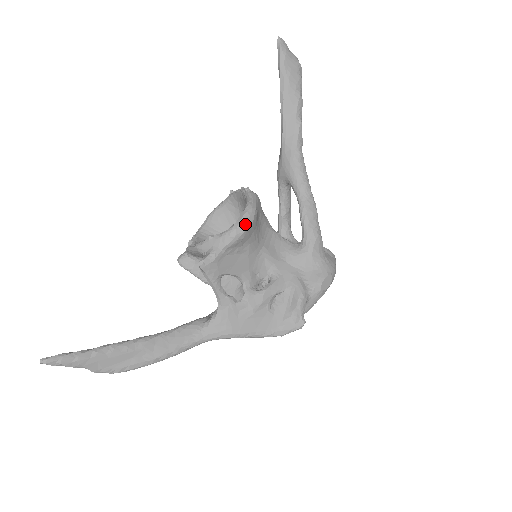
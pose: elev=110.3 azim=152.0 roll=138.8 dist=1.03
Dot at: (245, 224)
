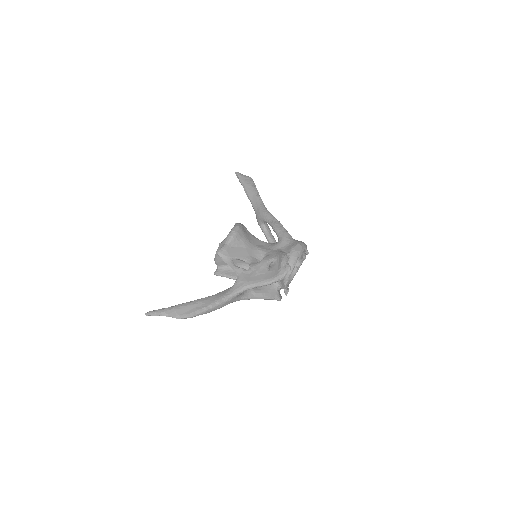
Dot at: (235, 229)
